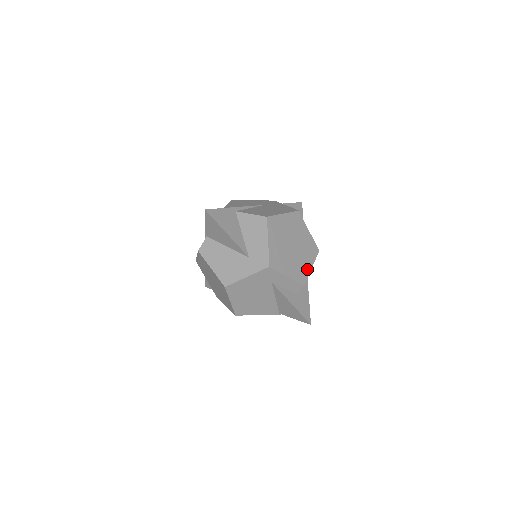
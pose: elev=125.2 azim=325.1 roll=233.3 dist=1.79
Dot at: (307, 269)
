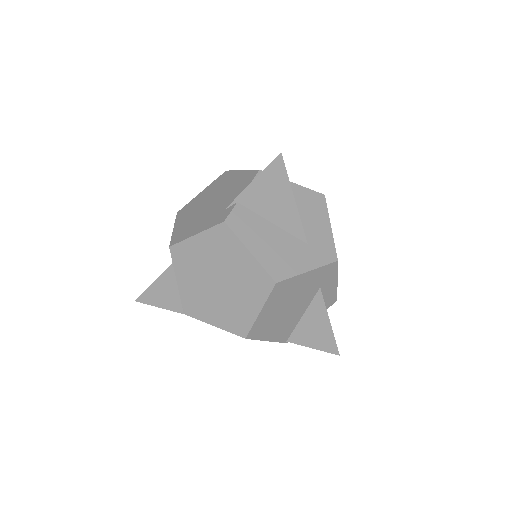
Dot at: occluded
